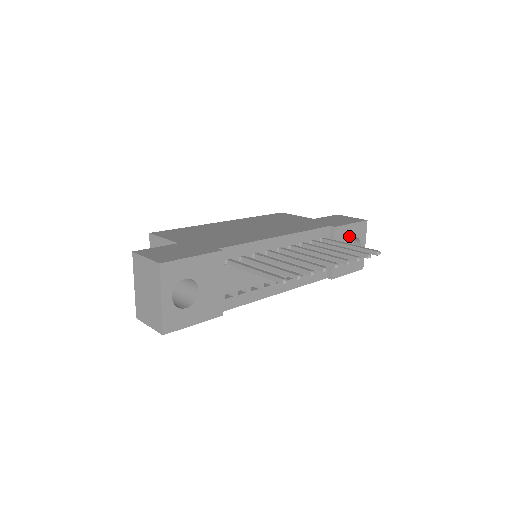
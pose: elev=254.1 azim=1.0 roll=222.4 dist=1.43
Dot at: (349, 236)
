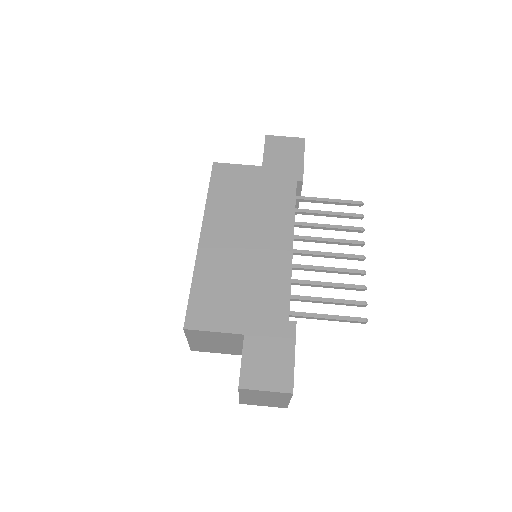
Dot at: occluded
